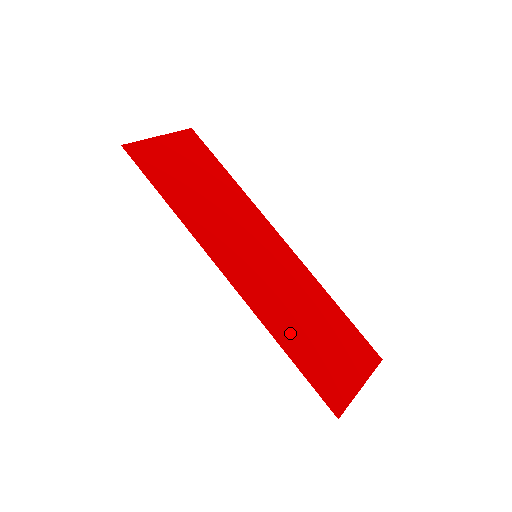
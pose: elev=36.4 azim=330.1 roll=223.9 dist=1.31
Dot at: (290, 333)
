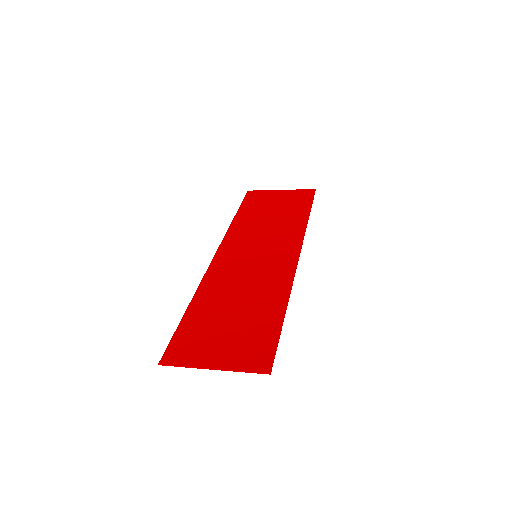
Dot at: (209, 301)
